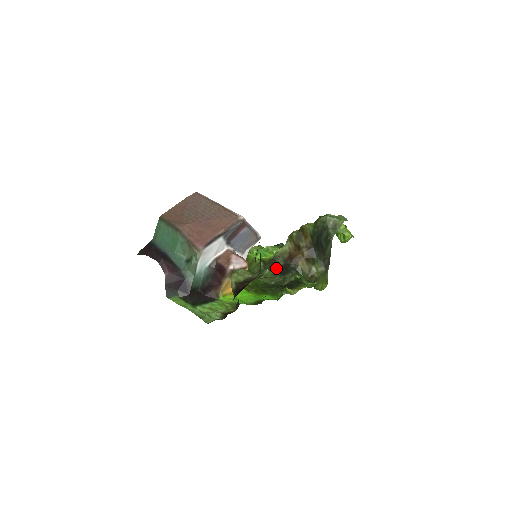
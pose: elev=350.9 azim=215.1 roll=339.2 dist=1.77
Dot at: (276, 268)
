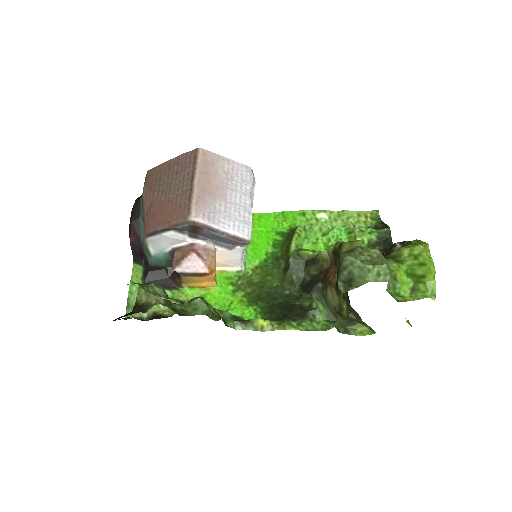
Dot at: (307, 274)
